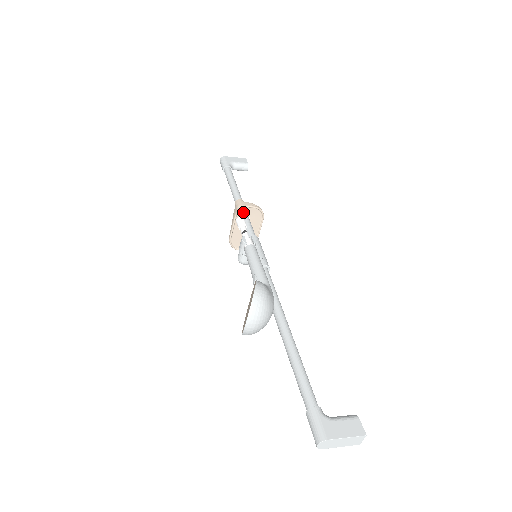
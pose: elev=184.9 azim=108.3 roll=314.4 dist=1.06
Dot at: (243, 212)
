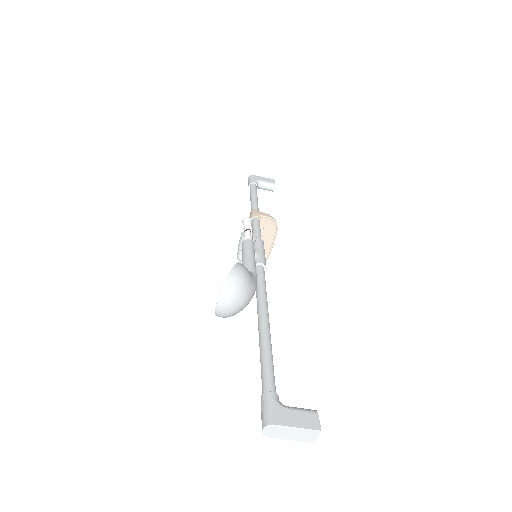
Dot at: (255, 219)
